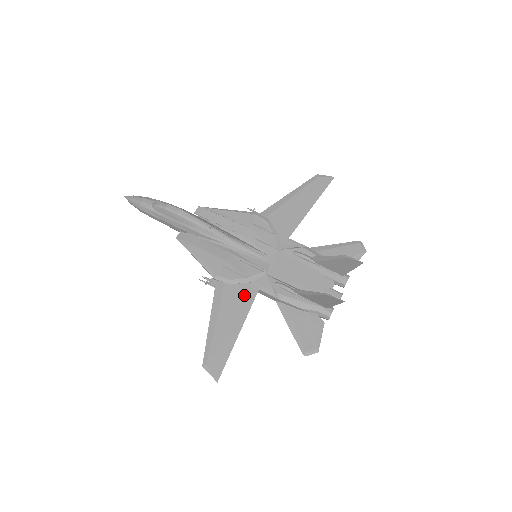
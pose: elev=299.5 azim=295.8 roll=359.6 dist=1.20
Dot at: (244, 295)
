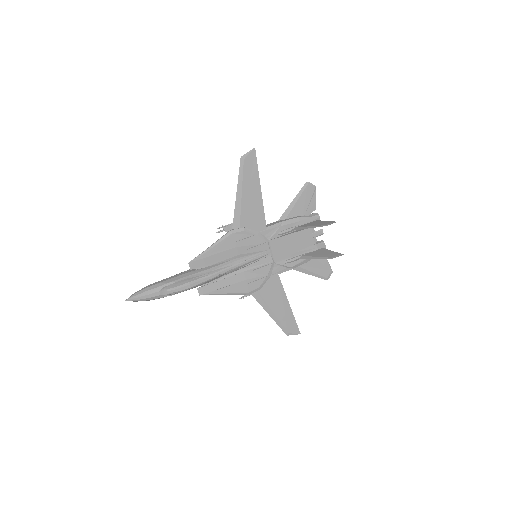
Dot at: (274, 286)
